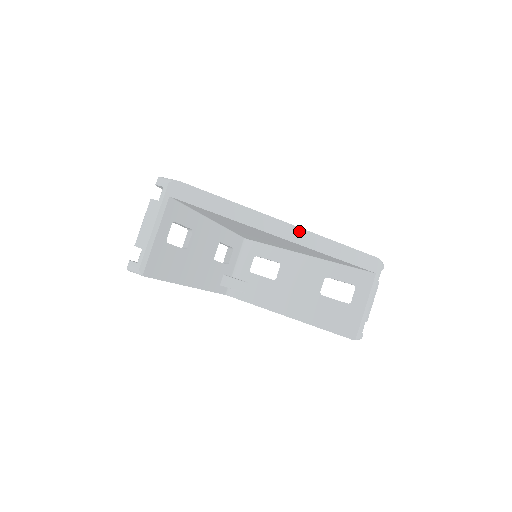
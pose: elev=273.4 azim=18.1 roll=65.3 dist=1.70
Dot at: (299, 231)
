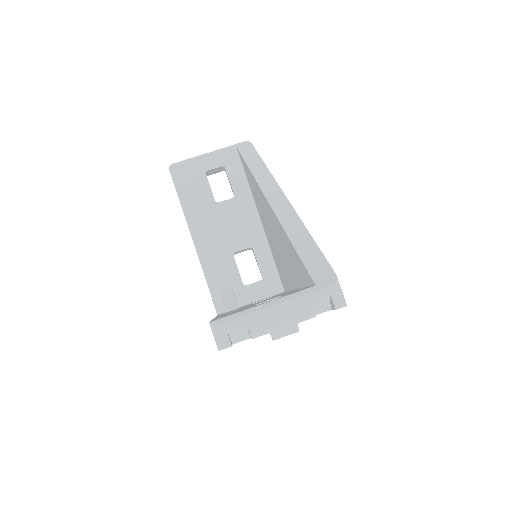
Dot at: (286, 204)
